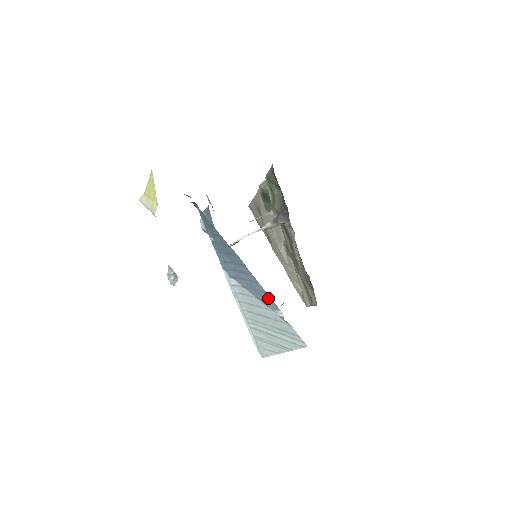
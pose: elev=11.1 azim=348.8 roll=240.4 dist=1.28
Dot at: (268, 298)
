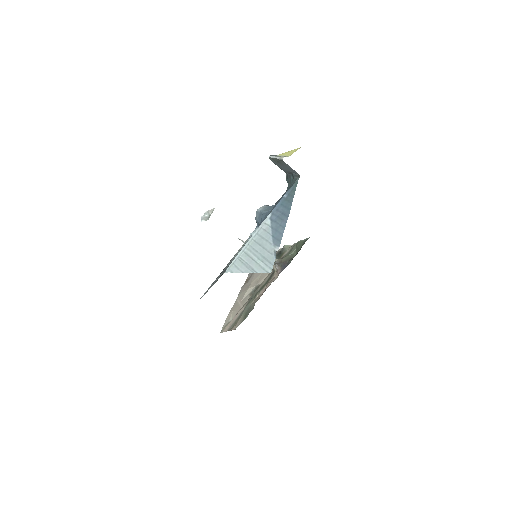
Dot at: (280, 238)
